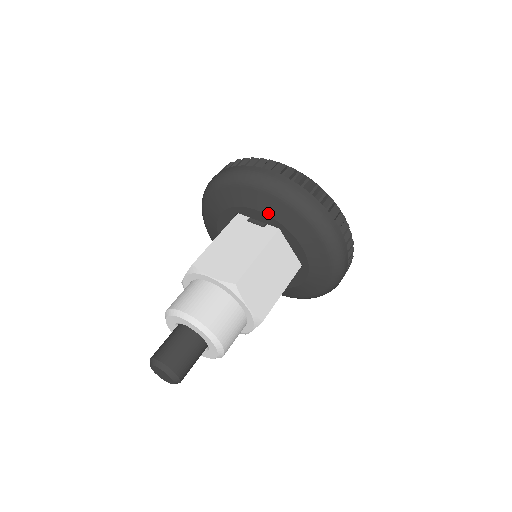
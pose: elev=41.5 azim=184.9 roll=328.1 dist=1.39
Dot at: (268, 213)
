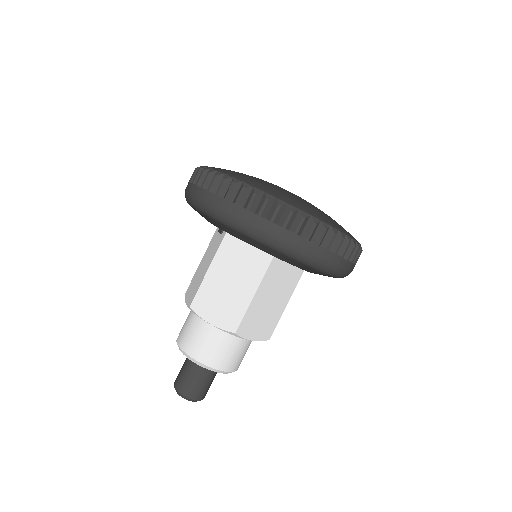
Dot at: occluded
